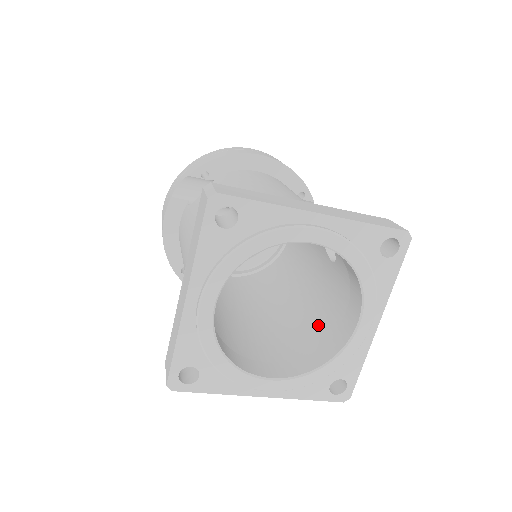
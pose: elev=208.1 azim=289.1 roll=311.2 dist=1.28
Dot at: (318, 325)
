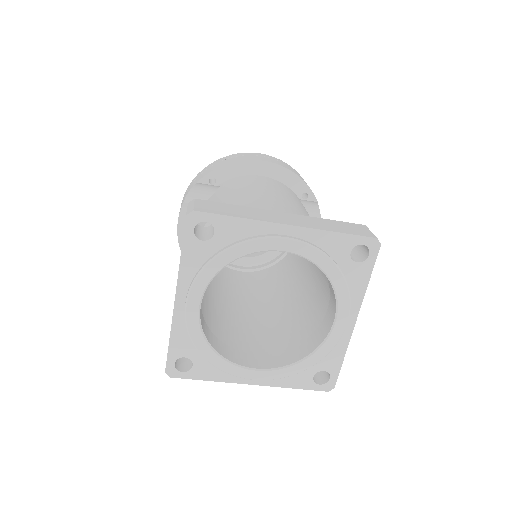
Dot at: (308, 321)
